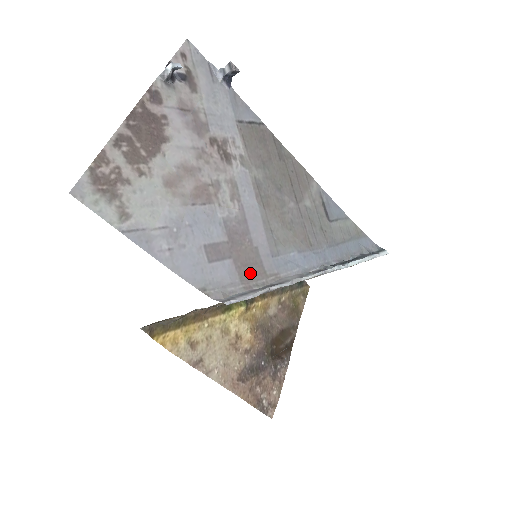
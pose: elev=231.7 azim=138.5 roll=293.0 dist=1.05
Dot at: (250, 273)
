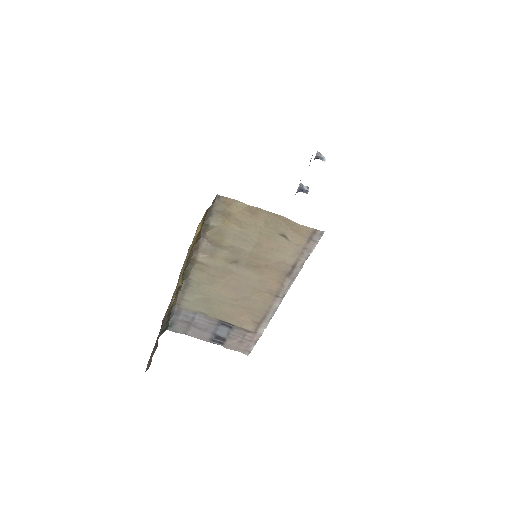
Dot at: occluded
